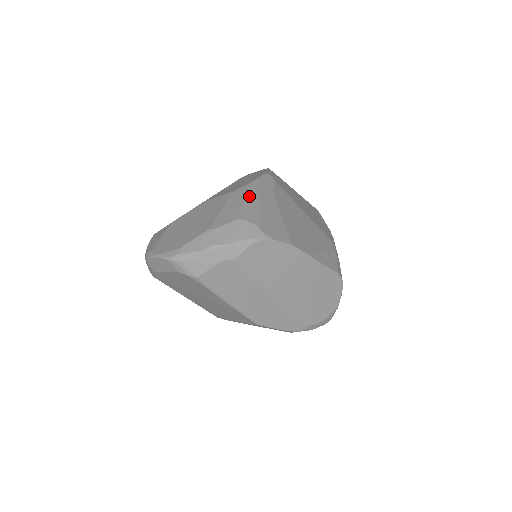
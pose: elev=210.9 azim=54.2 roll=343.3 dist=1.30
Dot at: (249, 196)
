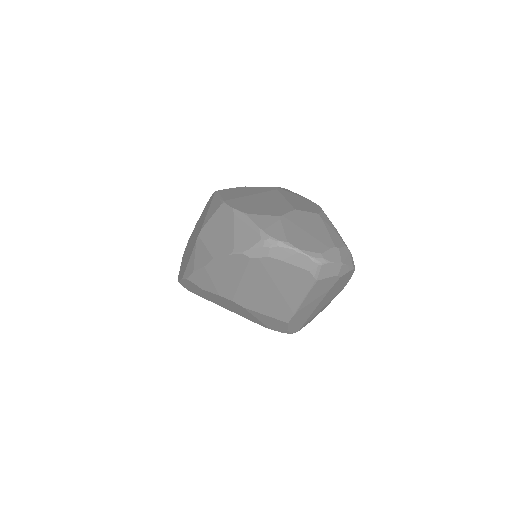
Dot at: occluded
